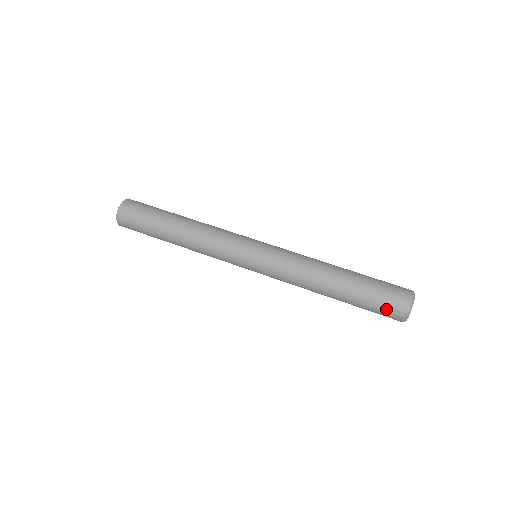
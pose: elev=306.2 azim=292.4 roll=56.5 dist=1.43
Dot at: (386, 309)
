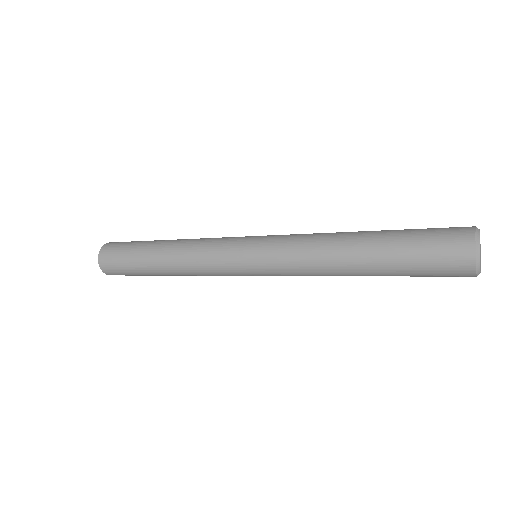
Dot at: (442, 229)
